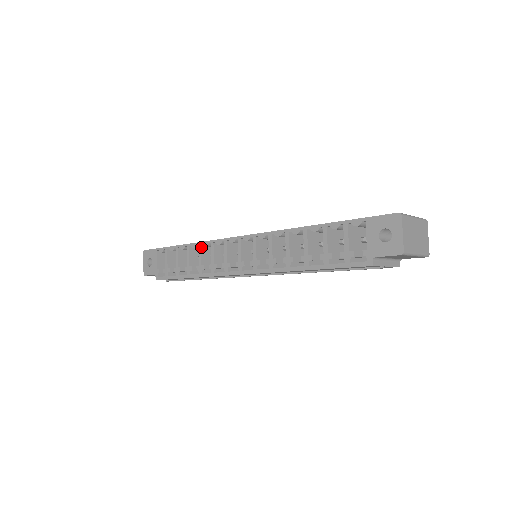
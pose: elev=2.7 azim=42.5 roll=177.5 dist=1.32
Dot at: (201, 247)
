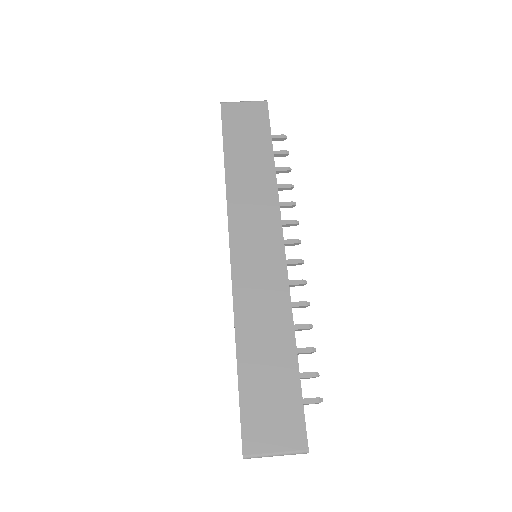
Dot at: (227, 195)
